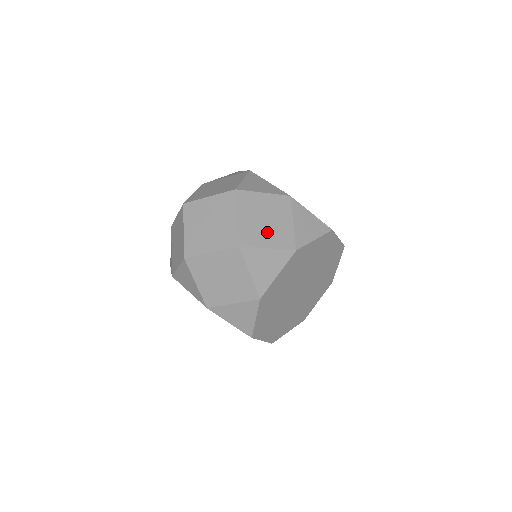
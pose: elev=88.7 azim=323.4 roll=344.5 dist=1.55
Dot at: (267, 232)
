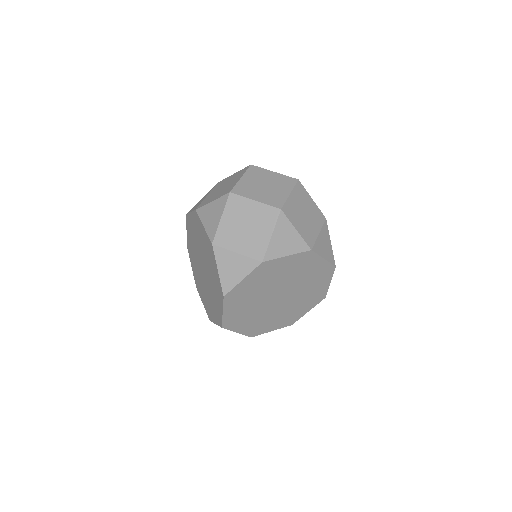
Dot at: (301, 221)
